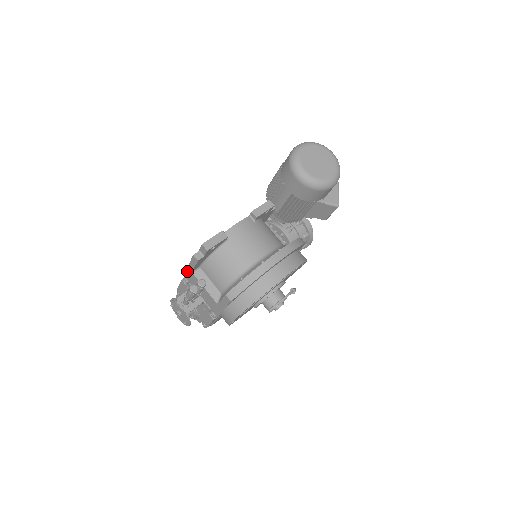
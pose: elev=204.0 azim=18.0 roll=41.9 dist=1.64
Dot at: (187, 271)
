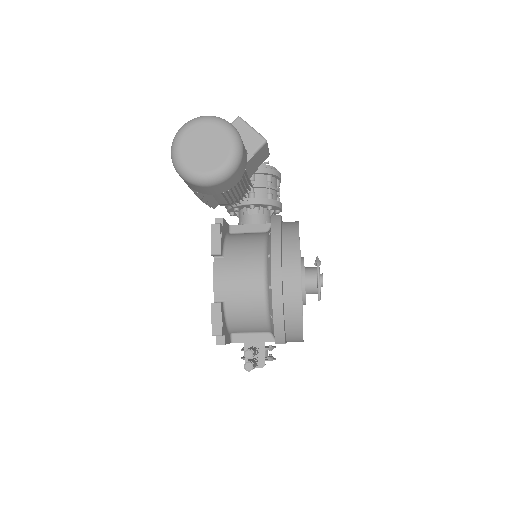
Dot at: occluded
